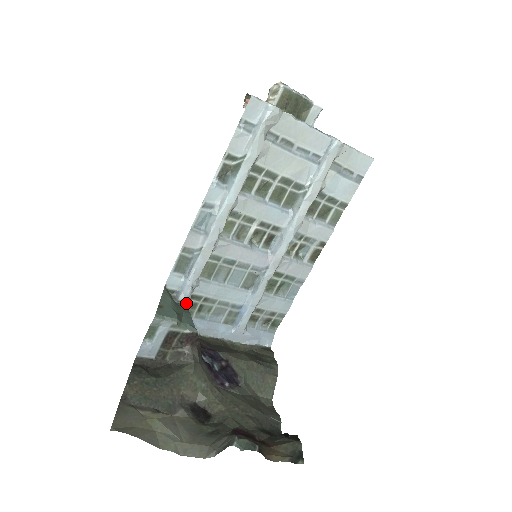
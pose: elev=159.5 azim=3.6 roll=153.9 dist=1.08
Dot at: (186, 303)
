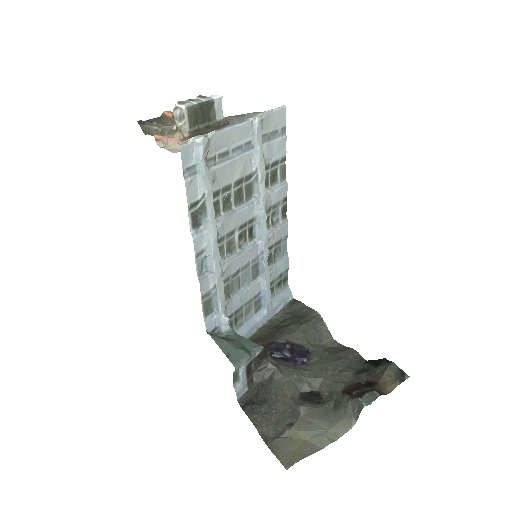
Dot at: (231, 330)
